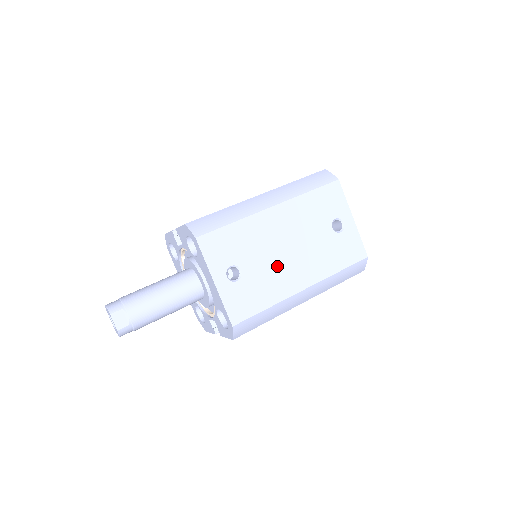
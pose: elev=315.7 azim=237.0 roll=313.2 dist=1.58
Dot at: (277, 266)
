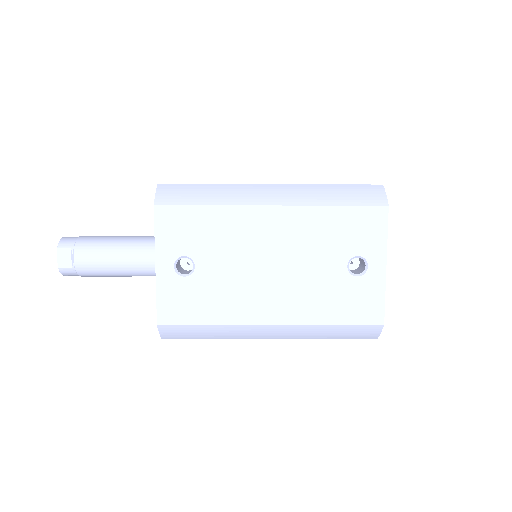
Dot at: (245, 281)
